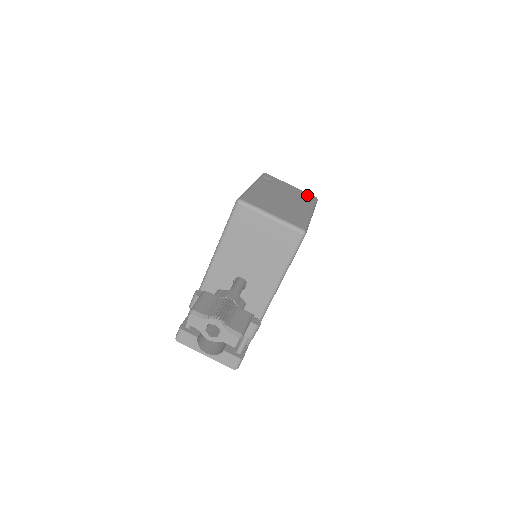
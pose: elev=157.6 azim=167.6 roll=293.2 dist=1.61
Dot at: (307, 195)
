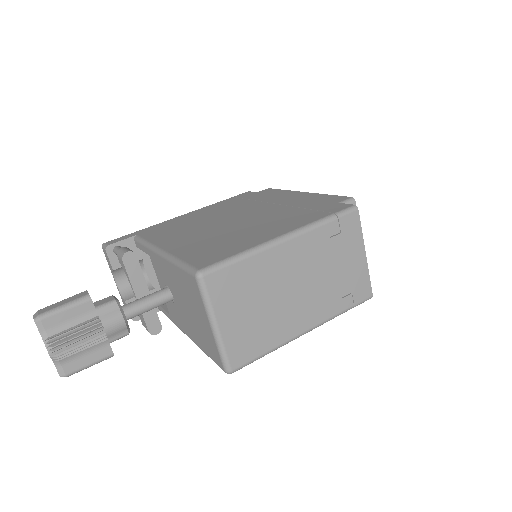
Dot at: (361, 287)
